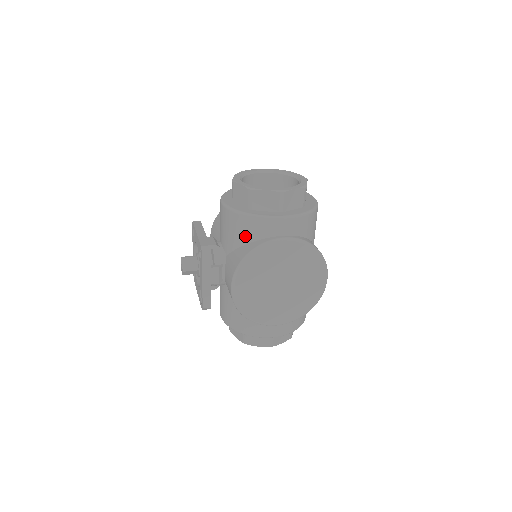
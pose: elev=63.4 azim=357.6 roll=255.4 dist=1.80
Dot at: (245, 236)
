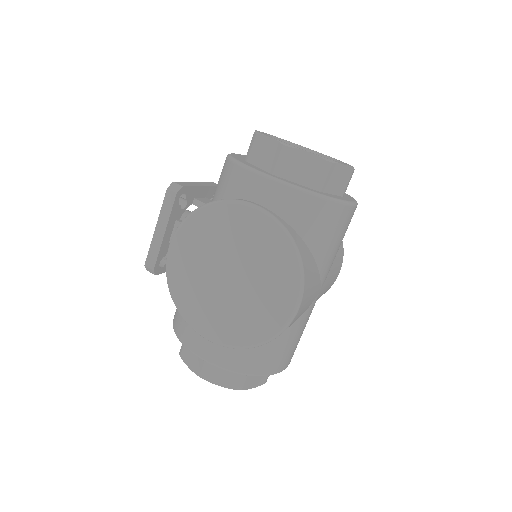
Dot at: (221, 190)
